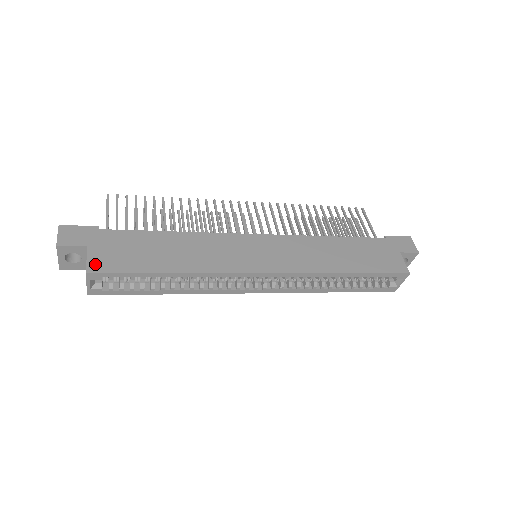
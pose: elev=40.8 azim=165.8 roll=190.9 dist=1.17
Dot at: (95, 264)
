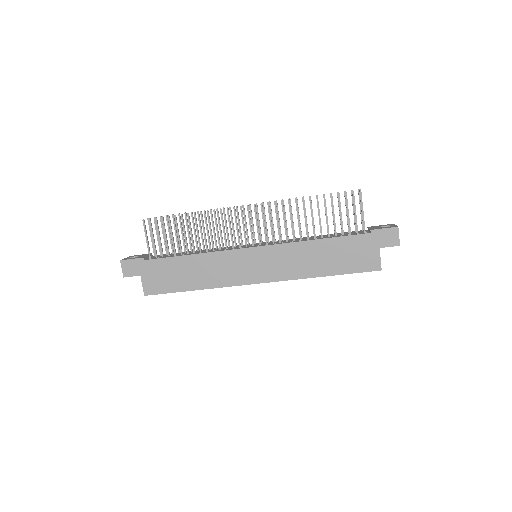
Dot at: (148, 289)
